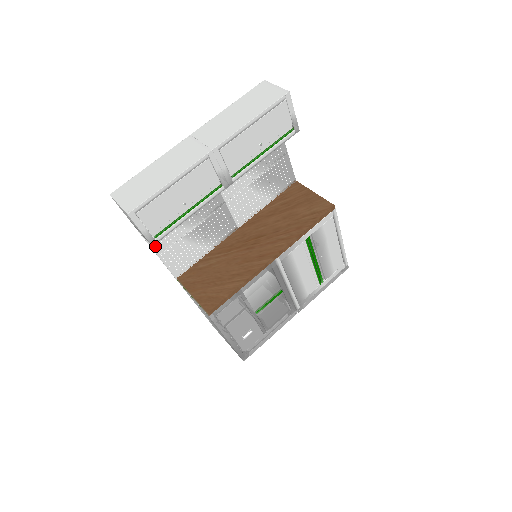
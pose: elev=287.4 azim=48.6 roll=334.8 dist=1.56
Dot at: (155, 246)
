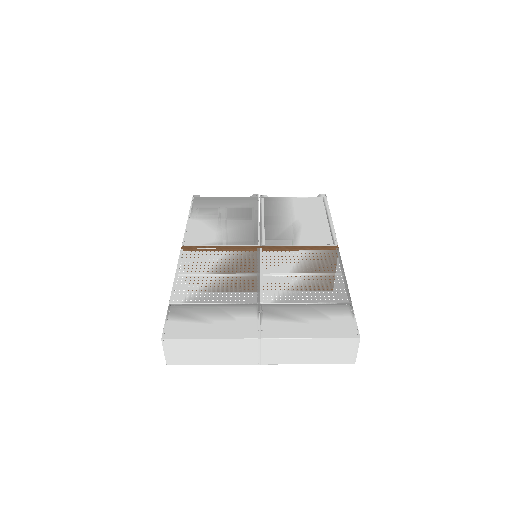
Dot at: (178, 284)
